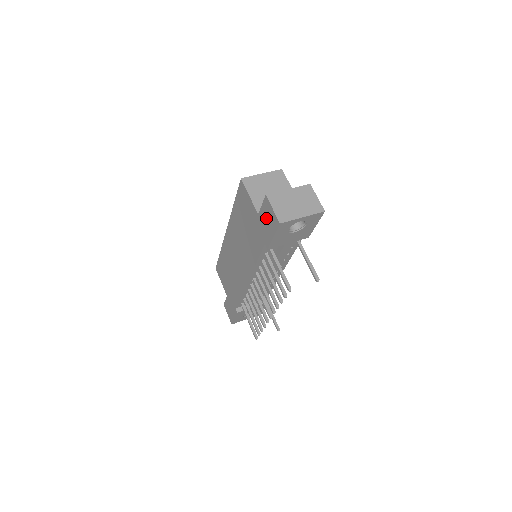
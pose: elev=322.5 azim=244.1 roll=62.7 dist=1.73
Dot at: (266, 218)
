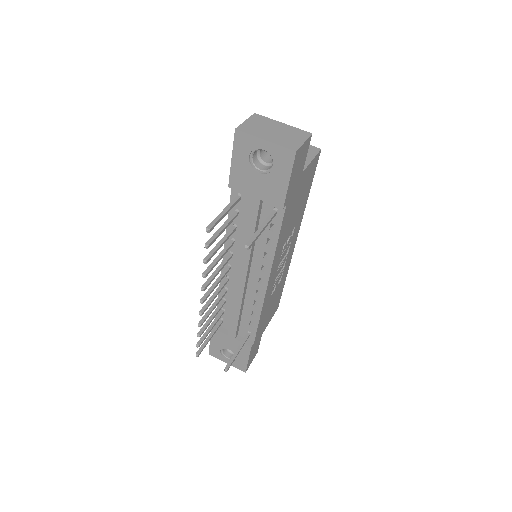
Dot at: occluded
